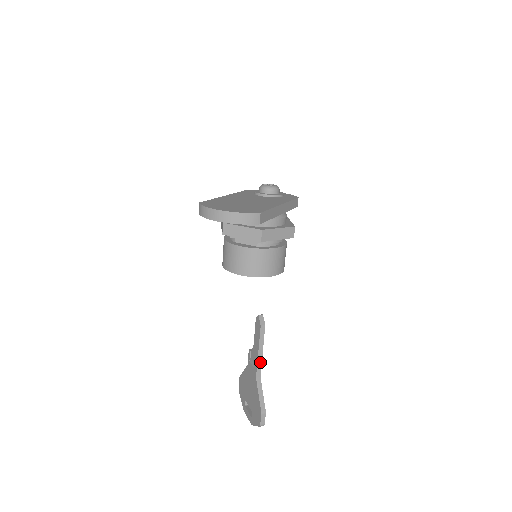
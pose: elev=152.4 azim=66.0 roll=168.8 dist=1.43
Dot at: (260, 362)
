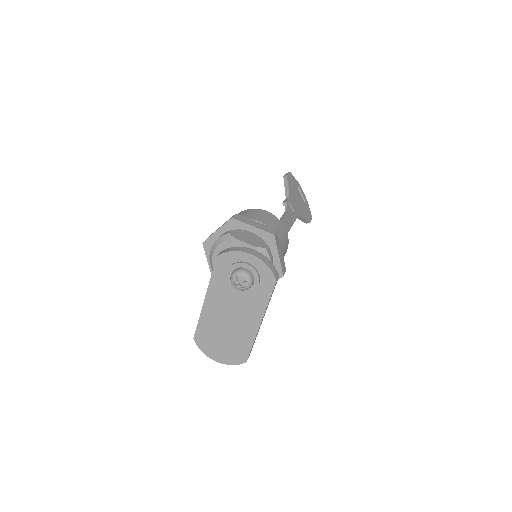
Dot at: (294, 221)
